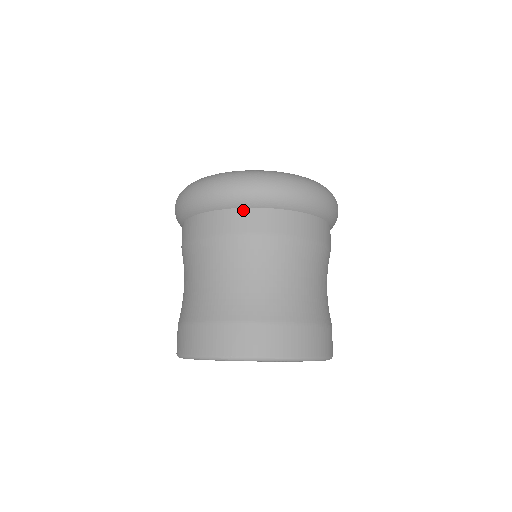
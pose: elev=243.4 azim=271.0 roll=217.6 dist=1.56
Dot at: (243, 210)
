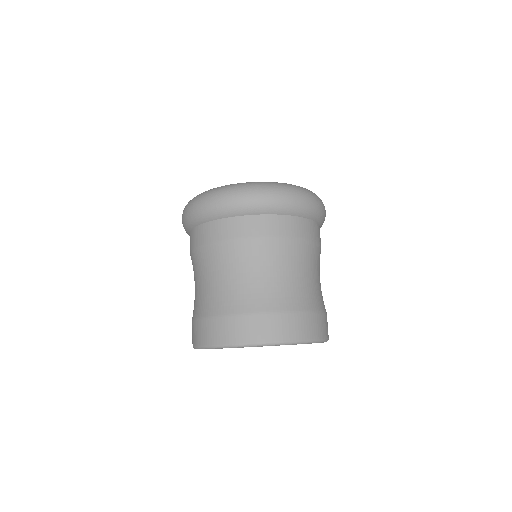
Dot at: (237, 218)
